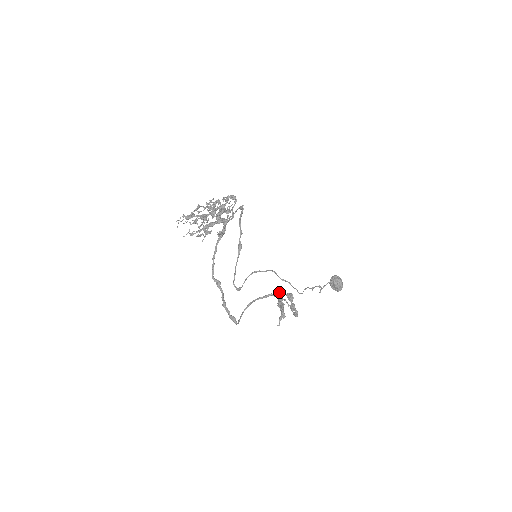
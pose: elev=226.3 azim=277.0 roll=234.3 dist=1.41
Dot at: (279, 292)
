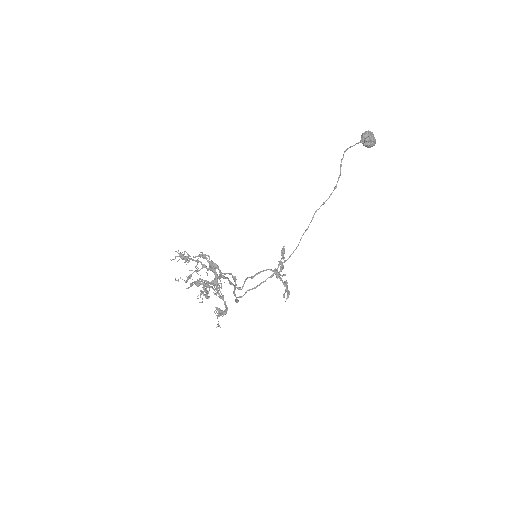
Dot at: (277, 276)
